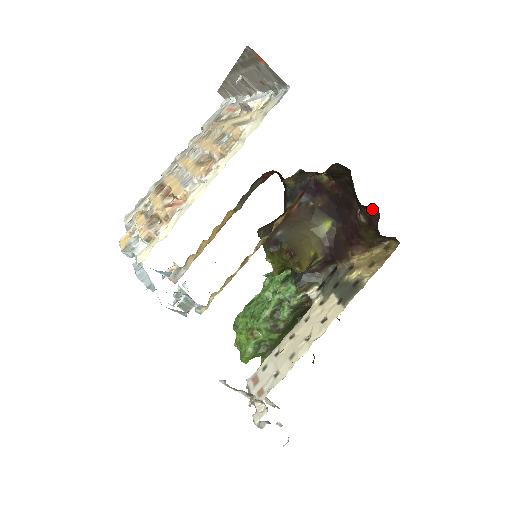
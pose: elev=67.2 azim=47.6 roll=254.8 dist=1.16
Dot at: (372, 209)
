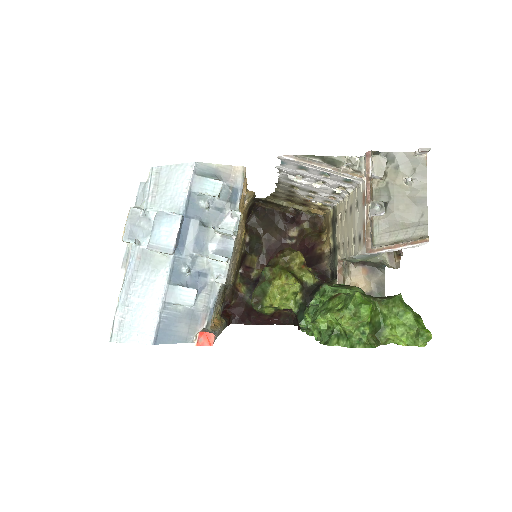
Dot at: (289, 221)
